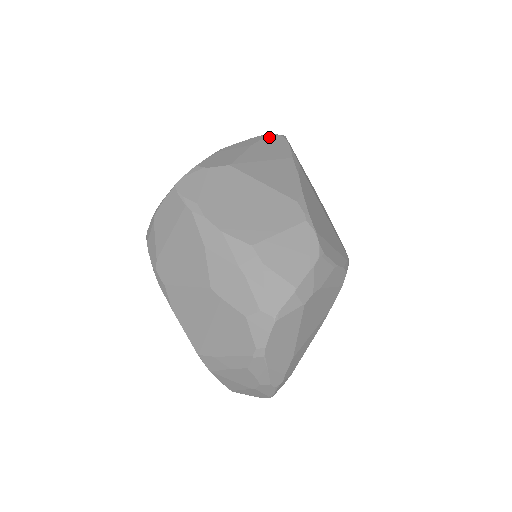
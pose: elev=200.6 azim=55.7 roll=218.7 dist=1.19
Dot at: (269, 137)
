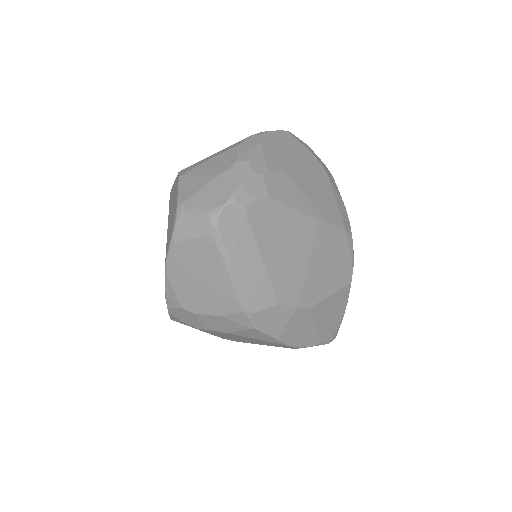
Dot at: occluded
